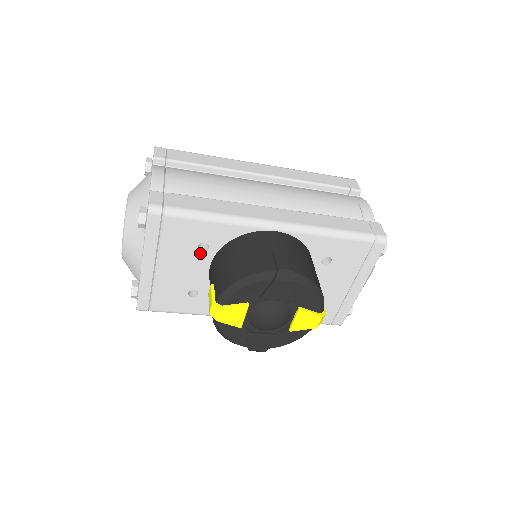
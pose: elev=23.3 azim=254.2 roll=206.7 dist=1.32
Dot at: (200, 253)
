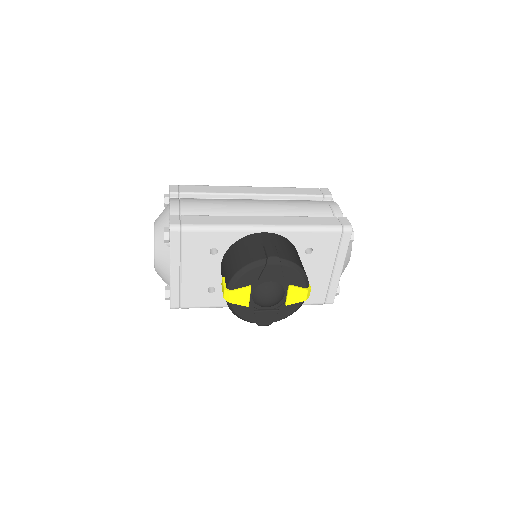
Dot at: (212, 257)
